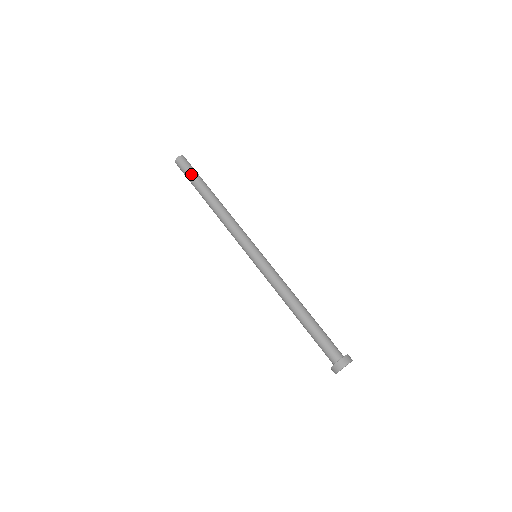
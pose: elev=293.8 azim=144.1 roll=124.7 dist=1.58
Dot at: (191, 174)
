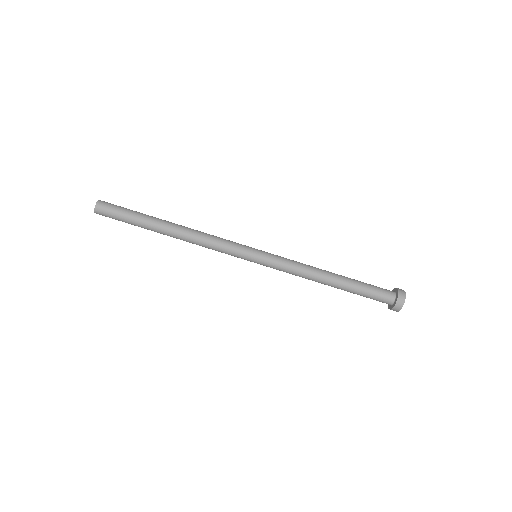
Dot at: (125, 222)
